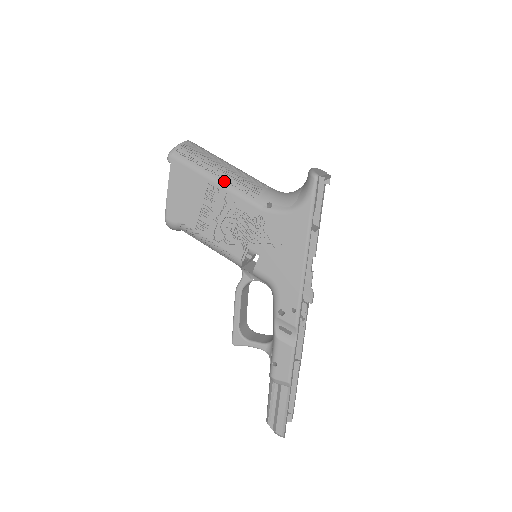
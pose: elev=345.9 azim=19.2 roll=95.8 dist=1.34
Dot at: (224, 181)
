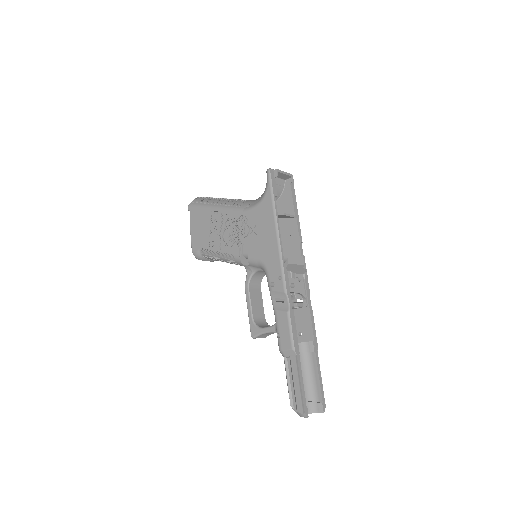
Dot at: (220, 205)
